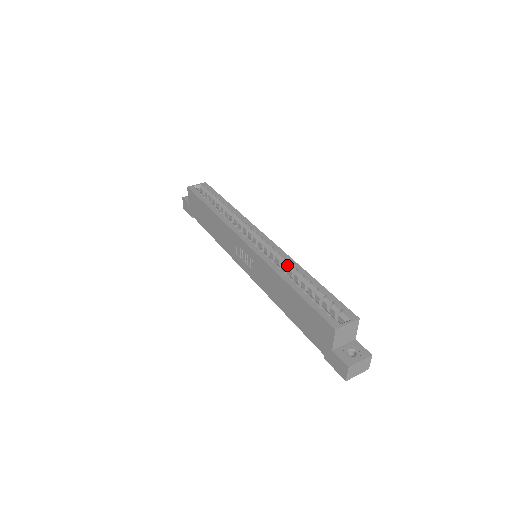
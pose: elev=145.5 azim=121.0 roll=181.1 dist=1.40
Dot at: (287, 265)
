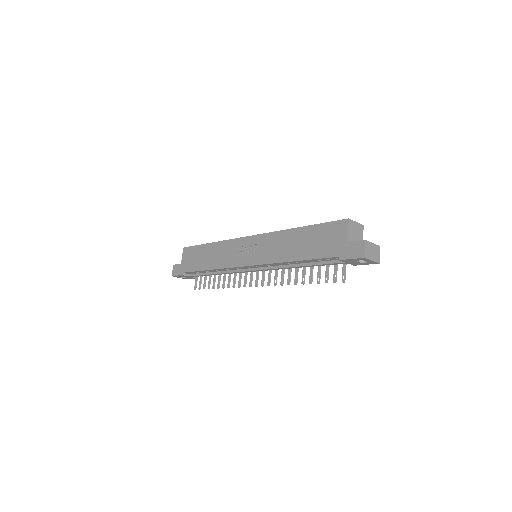
Dot at: occluded
